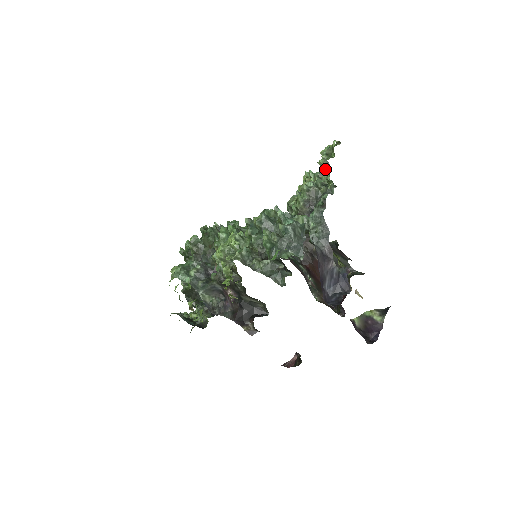
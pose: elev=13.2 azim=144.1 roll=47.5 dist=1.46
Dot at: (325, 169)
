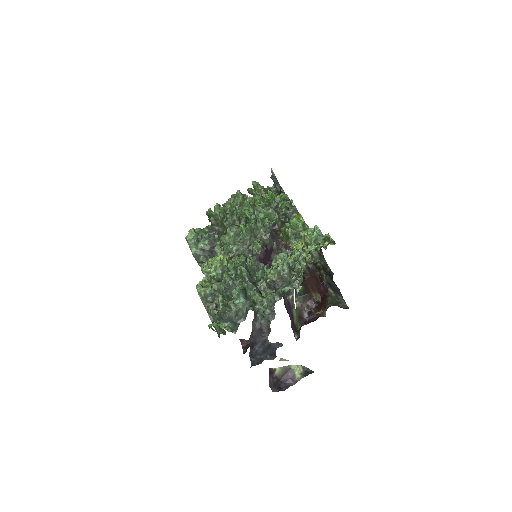
Dot at: occluded
